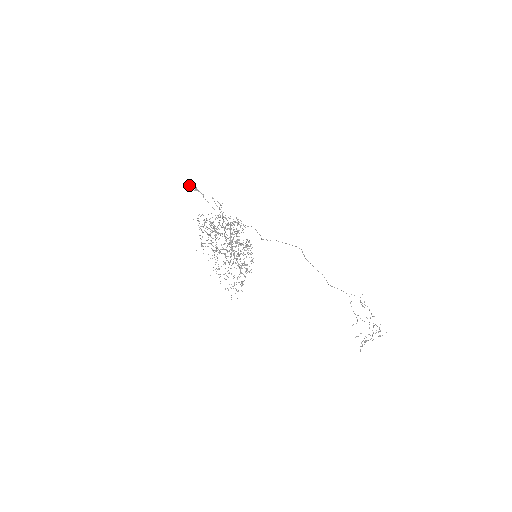
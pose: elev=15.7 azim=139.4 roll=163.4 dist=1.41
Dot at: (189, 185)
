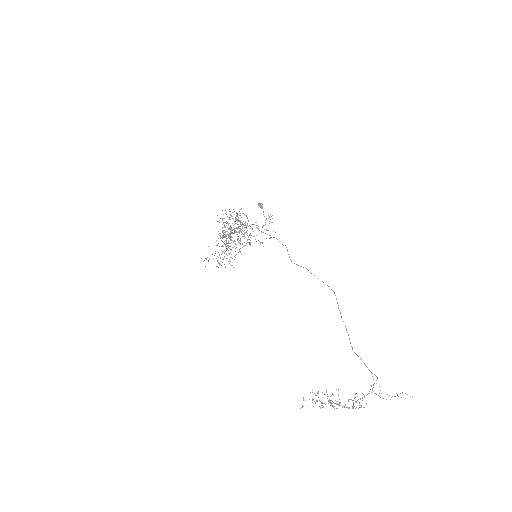
Dot at: (259, 203)
